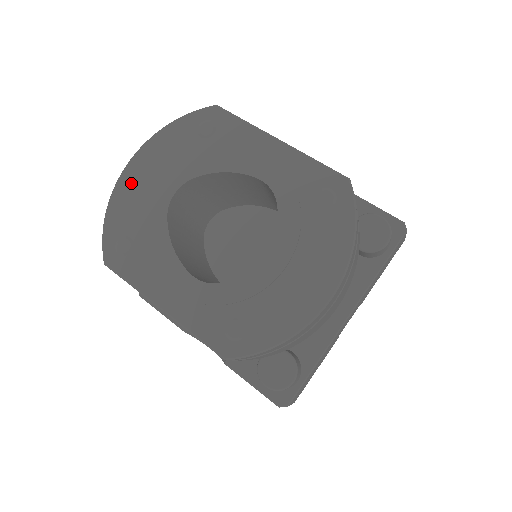
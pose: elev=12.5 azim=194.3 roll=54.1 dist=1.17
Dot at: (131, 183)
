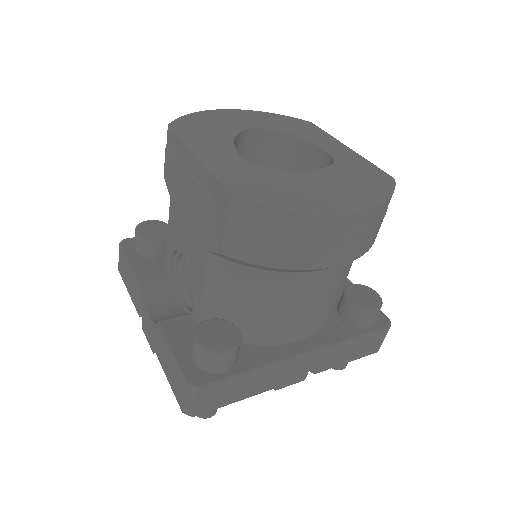
Dot at: (224, 114)
